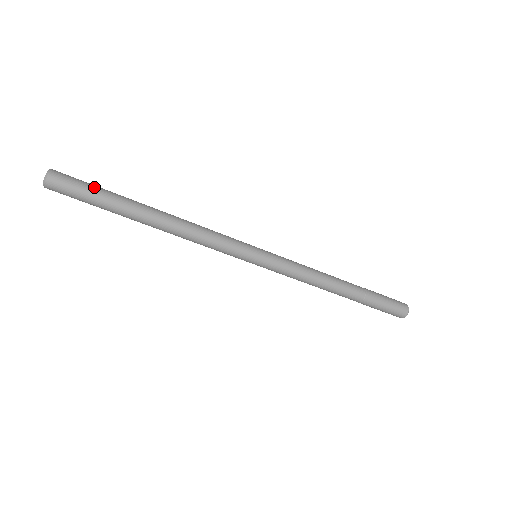
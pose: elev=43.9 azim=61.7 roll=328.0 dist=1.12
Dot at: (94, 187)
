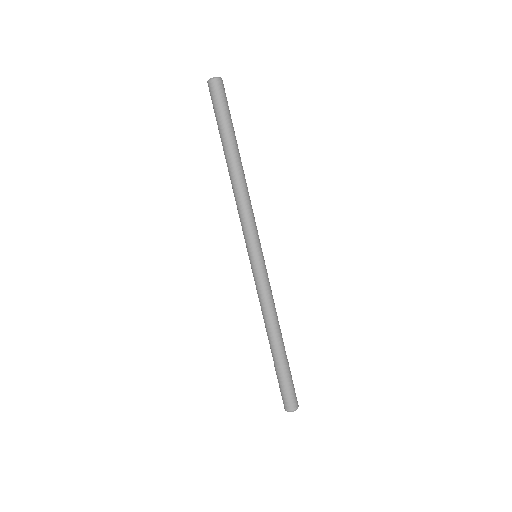
Dot at: occluded
